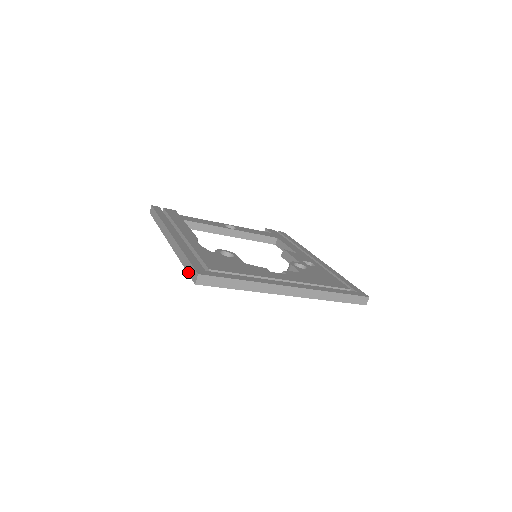
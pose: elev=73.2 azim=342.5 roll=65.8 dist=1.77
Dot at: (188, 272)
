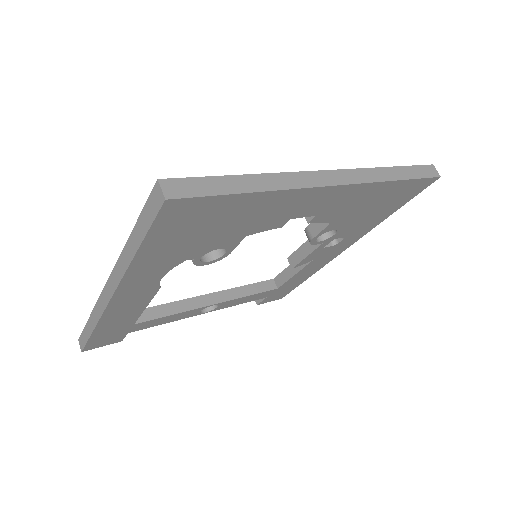
Dot at: (147, 226)
